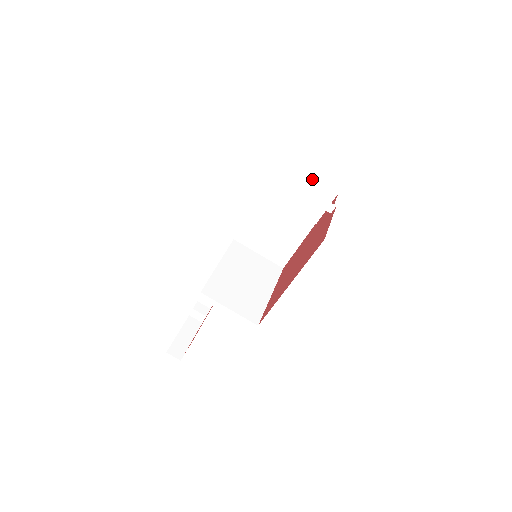
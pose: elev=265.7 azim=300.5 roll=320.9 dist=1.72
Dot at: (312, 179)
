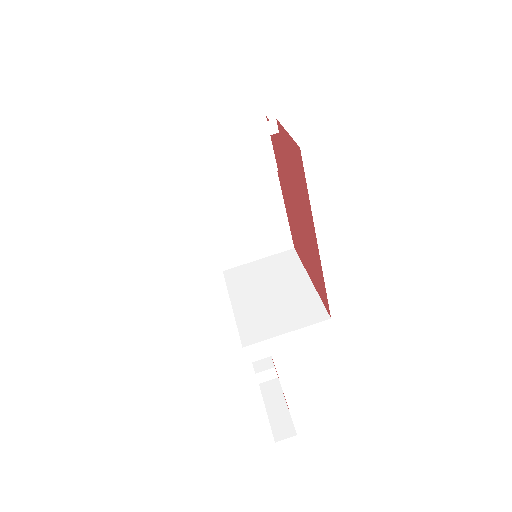
Dot at: (228, 129)
